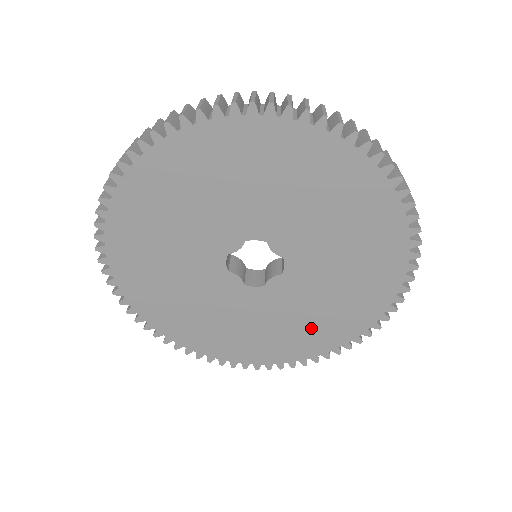
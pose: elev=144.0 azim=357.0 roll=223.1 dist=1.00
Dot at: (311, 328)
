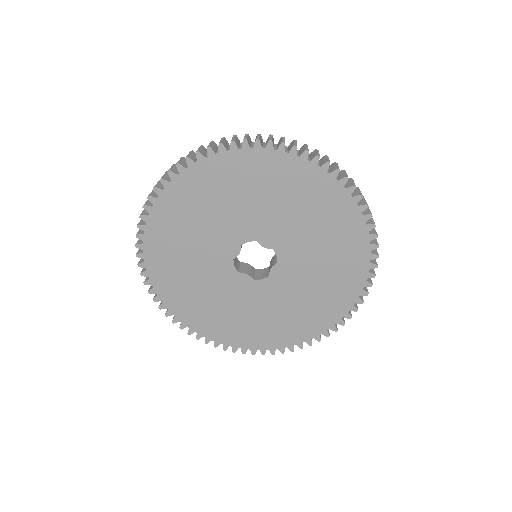
Dot at: (318, 301)
